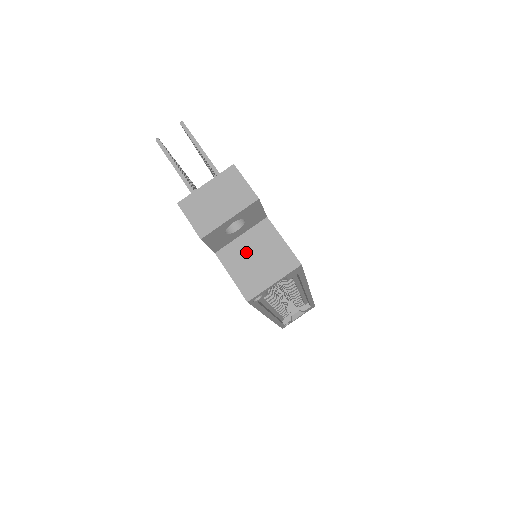
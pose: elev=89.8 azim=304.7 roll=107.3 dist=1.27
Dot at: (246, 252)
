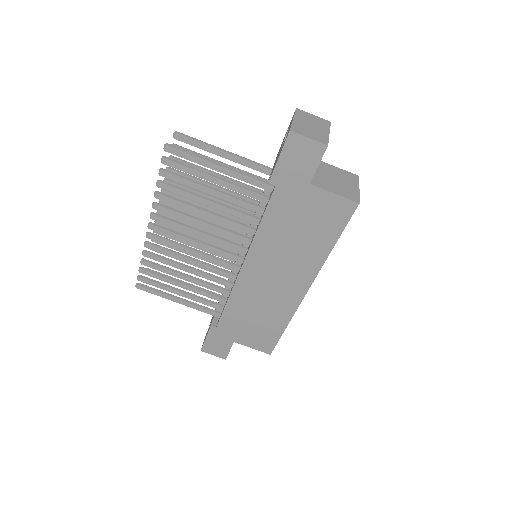
Dot at: (326, 178)
